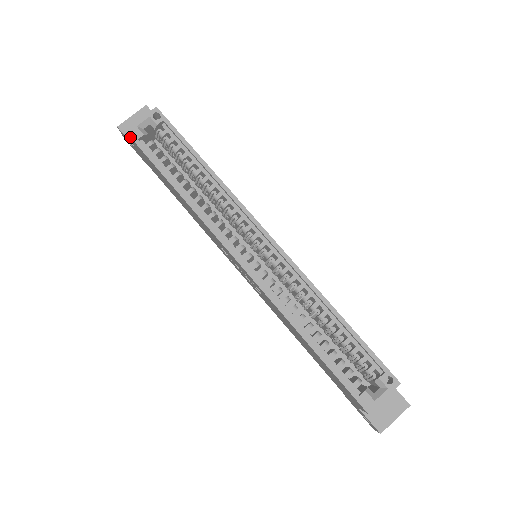
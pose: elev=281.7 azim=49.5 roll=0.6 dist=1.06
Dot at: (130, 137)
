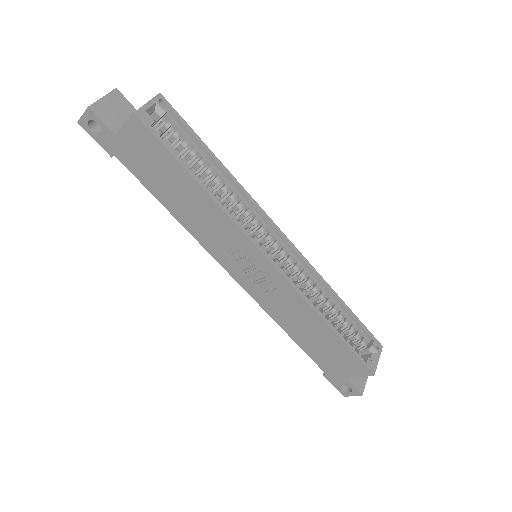
Dot at: (141, 121)
